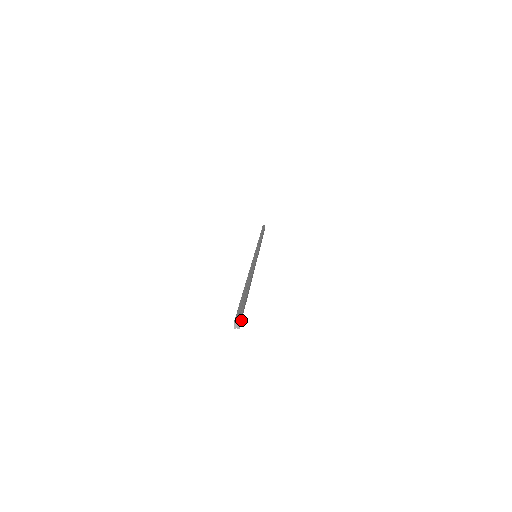
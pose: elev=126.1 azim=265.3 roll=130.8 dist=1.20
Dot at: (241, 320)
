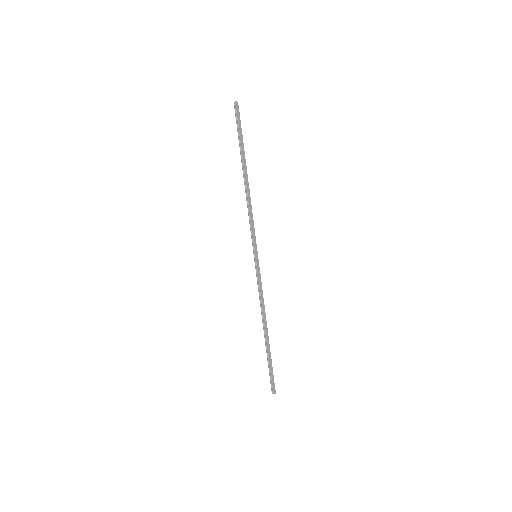
Dot at: (237, 113)
